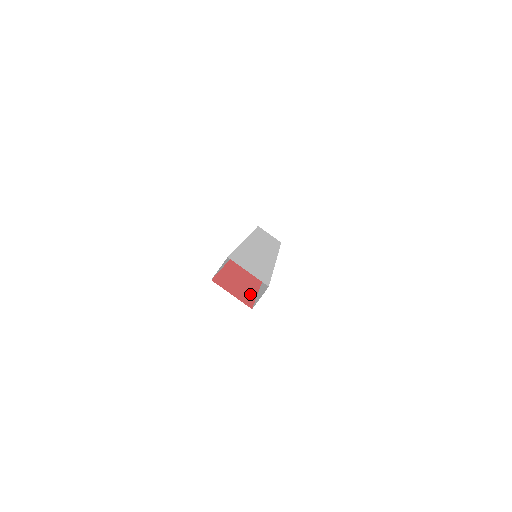
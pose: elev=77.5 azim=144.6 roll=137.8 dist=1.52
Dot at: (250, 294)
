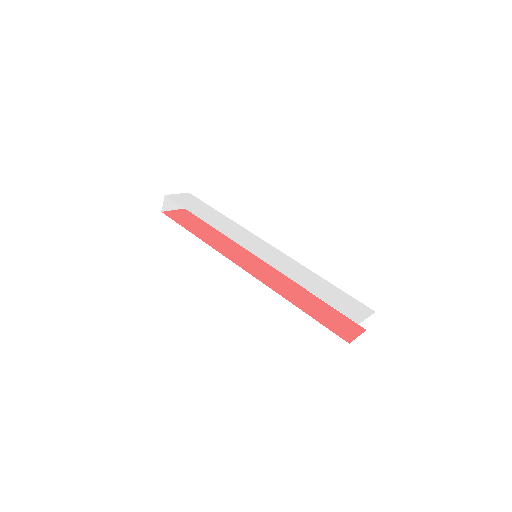
Dot at: (336, 313)
